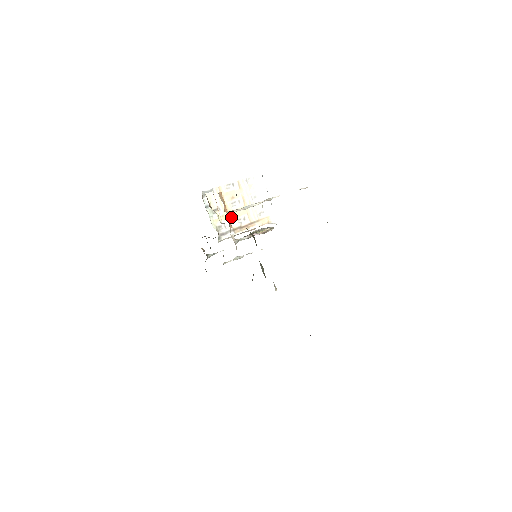
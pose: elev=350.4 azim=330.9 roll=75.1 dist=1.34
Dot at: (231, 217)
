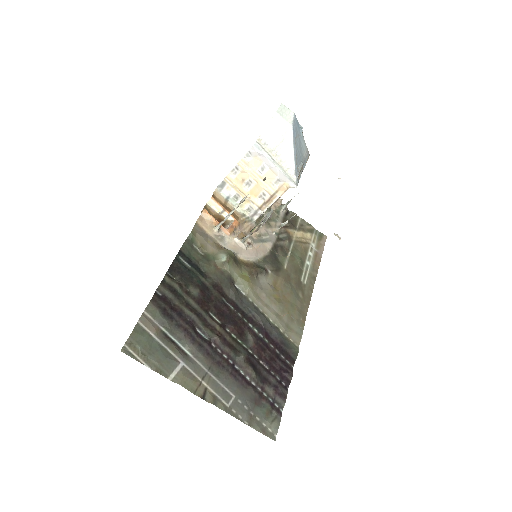
Dot at: (251, 198)
